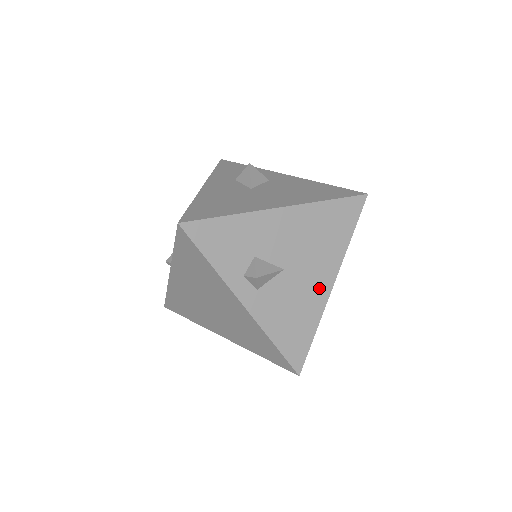
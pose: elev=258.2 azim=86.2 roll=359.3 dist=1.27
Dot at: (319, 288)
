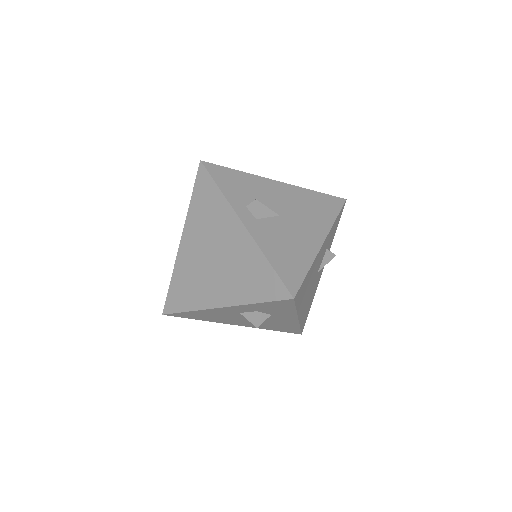
Dot at: (310, 239)
